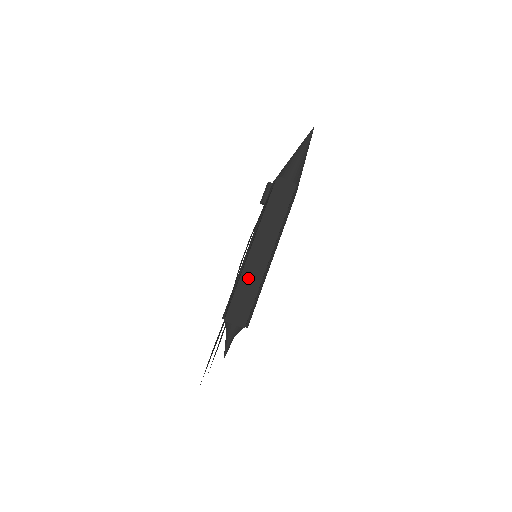
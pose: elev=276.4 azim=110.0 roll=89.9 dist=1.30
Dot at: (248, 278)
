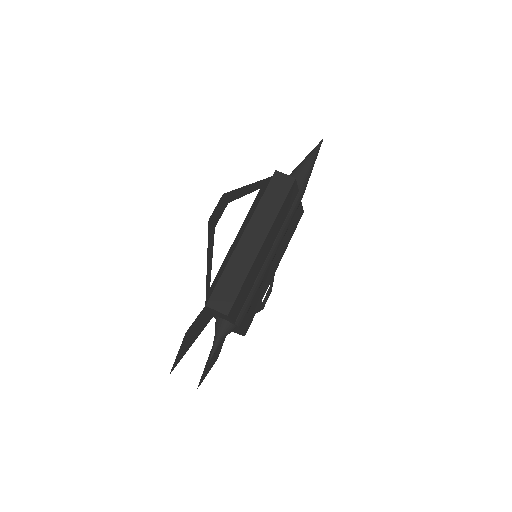
Dot at: (236, 264)
